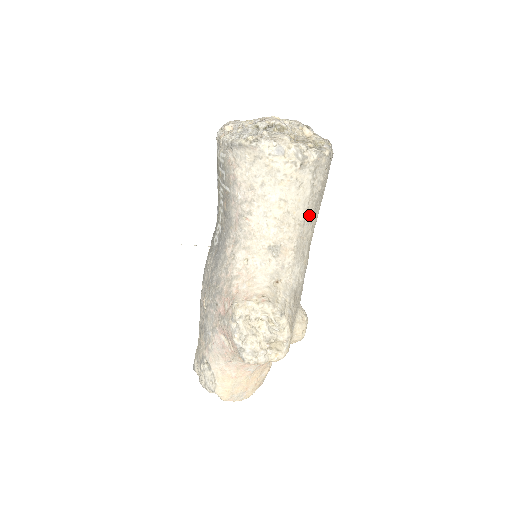
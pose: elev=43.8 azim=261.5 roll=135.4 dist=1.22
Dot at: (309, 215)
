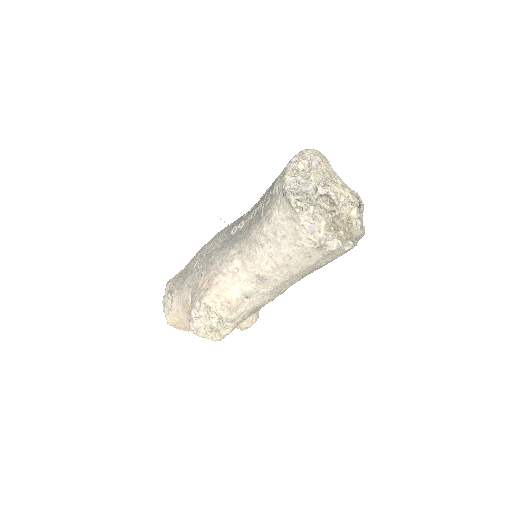
Dot at: (303, 273)
